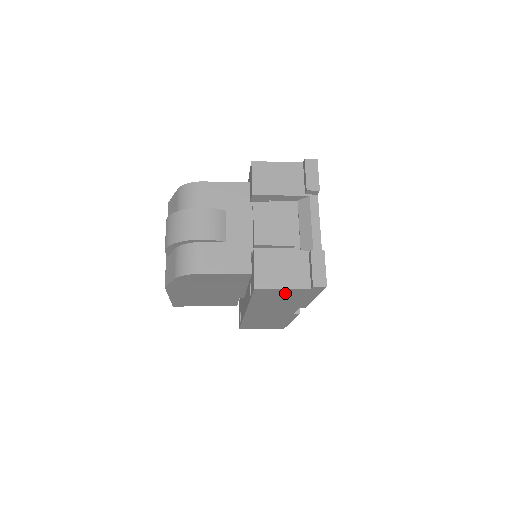
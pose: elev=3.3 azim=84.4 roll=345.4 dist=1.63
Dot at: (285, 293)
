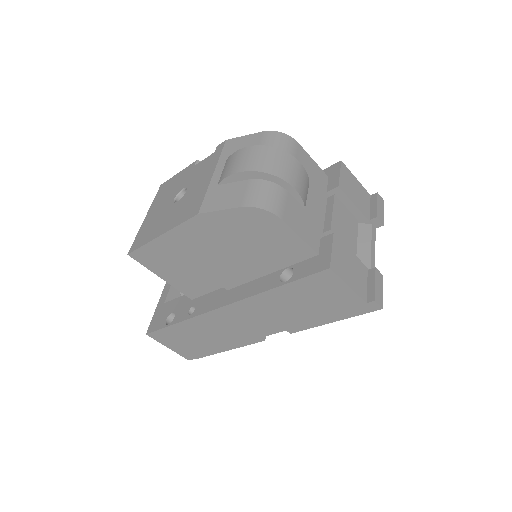
Dot at: (333, 295)
